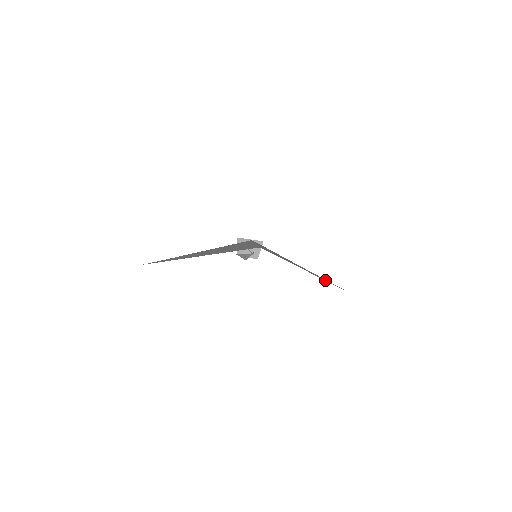
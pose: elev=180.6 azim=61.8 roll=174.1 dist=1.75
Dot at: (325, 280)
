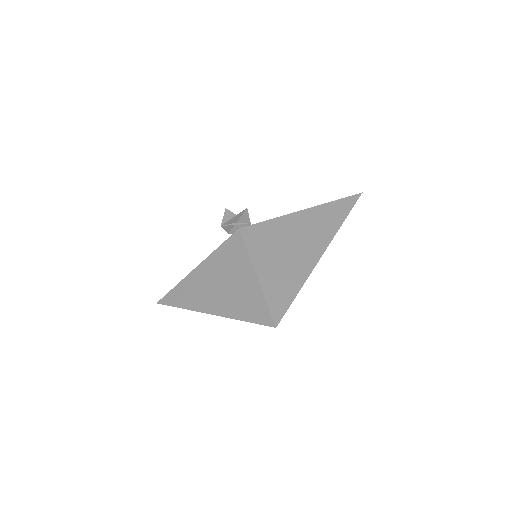
Dot at: (332, 231)
